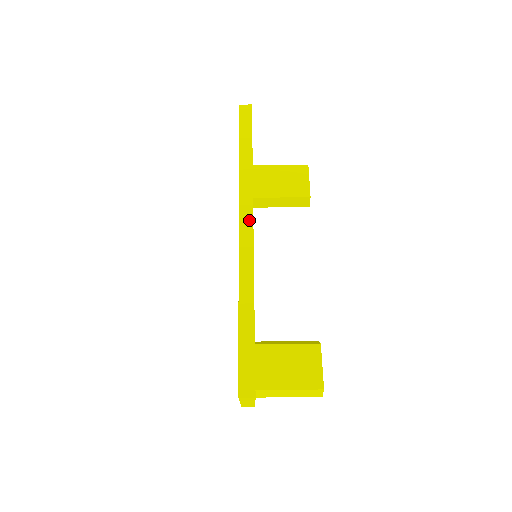
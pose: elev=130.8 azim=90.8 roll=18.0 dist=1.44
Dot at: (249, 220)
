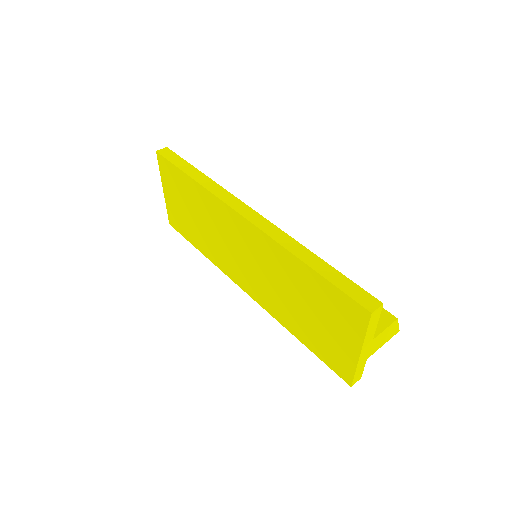
Dot at: (242, 206)
